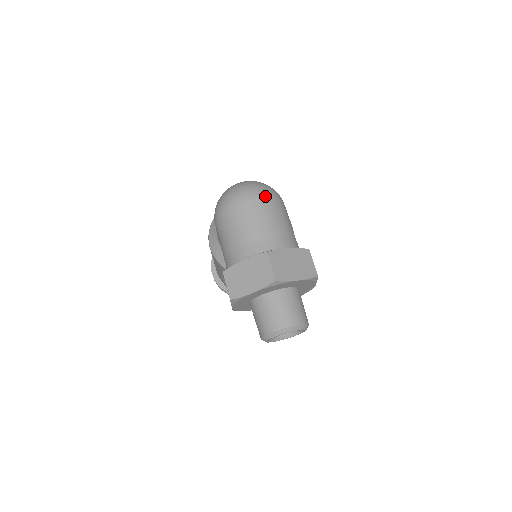
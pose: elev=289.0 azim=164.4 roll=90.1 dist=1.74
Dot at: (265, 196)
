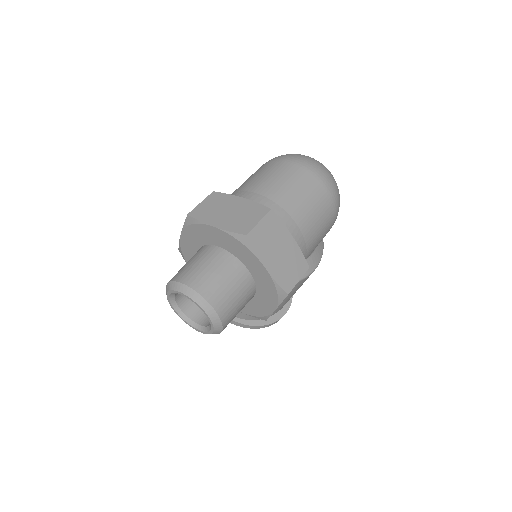
Dot at: (327, 186)
